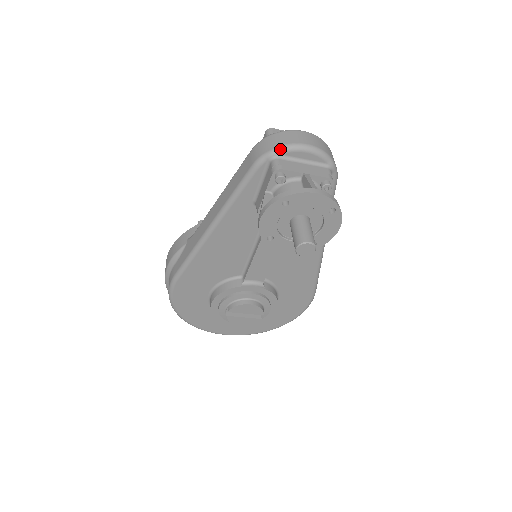
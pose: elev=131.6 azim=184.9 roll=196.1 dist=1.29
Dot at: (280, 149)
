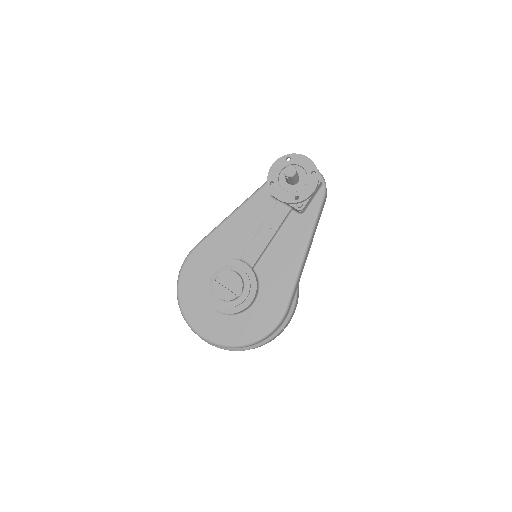
Dot at: occluded
